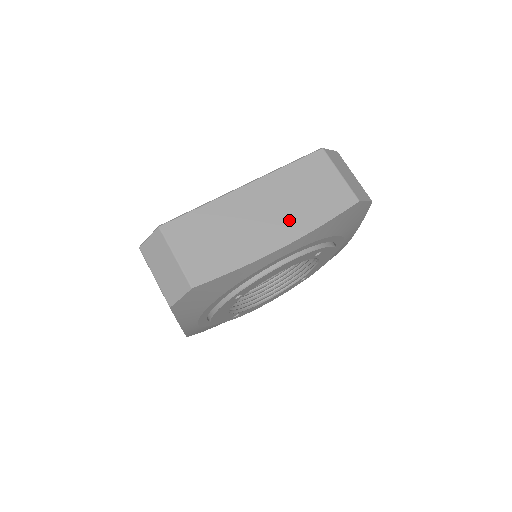
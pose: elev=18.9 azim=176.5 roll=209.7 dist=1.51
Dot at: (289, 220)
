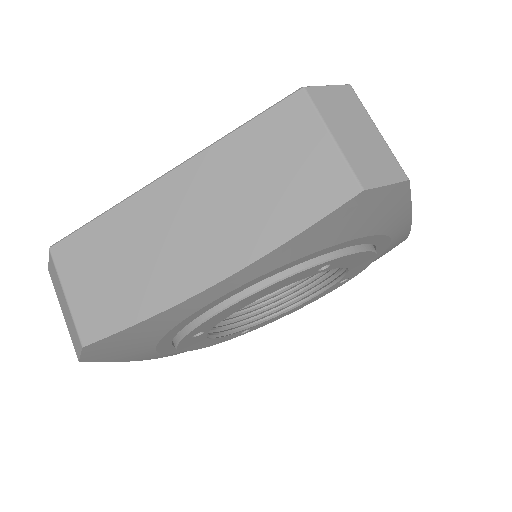
Dot at: (230, 233)
